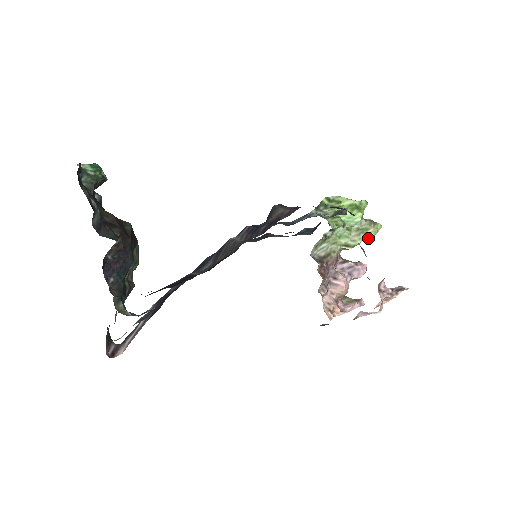
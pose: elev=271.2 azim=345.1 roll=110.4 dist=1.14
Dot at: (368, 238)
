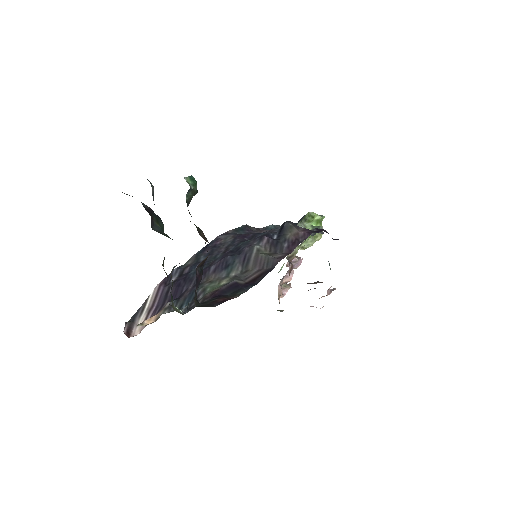
Dot at: occluded
